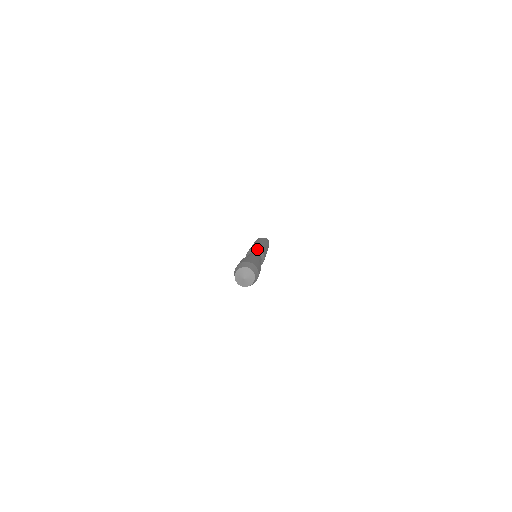
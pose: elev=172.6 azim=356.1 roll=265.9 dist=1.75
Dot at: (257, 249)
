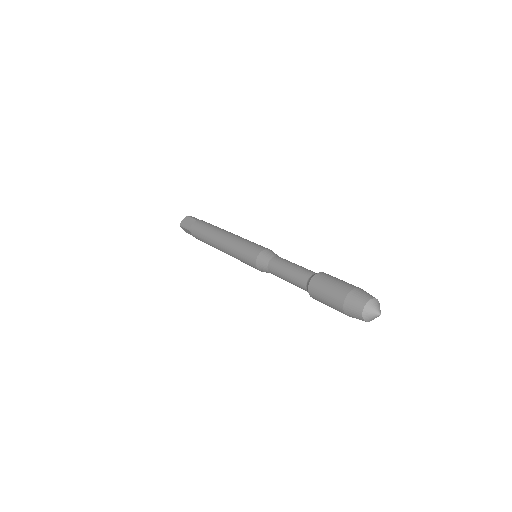
Dot at: occluded
